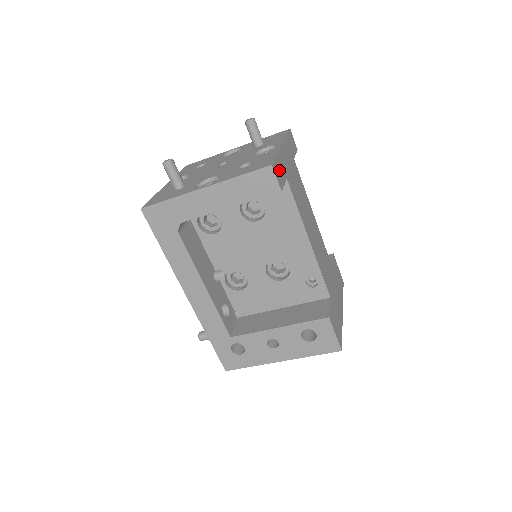
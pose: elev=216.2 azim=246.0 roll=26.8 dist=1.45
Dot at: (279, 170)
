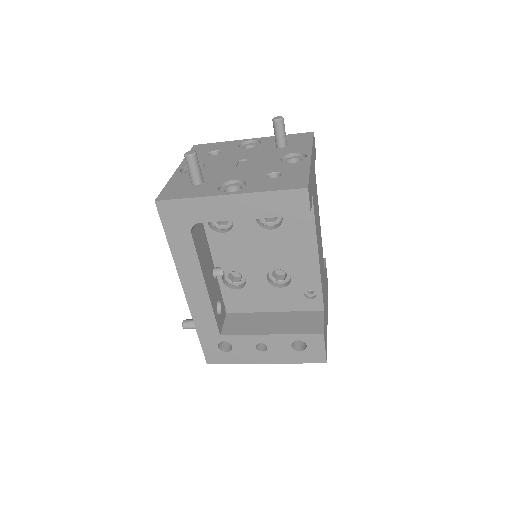
Dot at: (310, 189)
